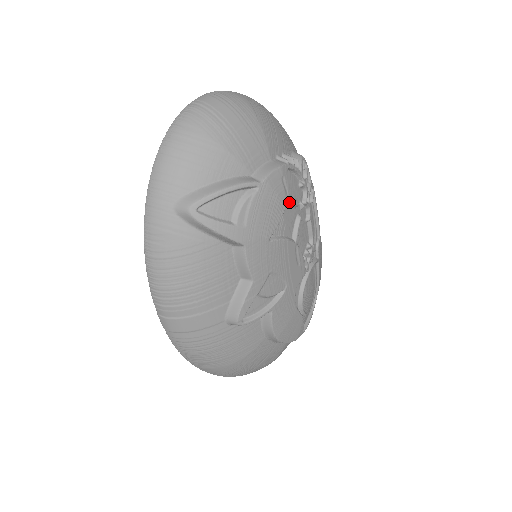
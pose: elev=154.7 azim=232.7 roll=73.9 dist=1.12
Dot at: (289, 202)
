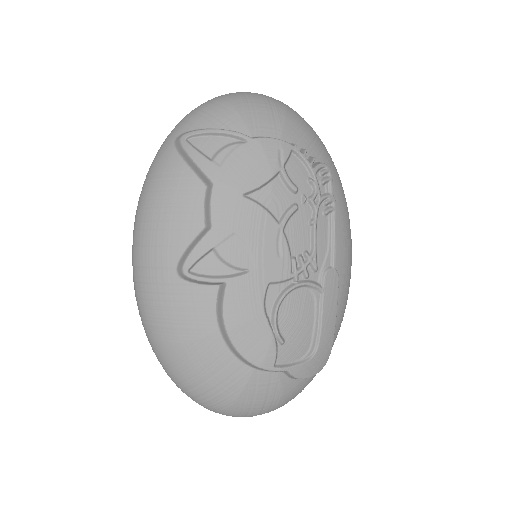
Dot at: (283, 178)
